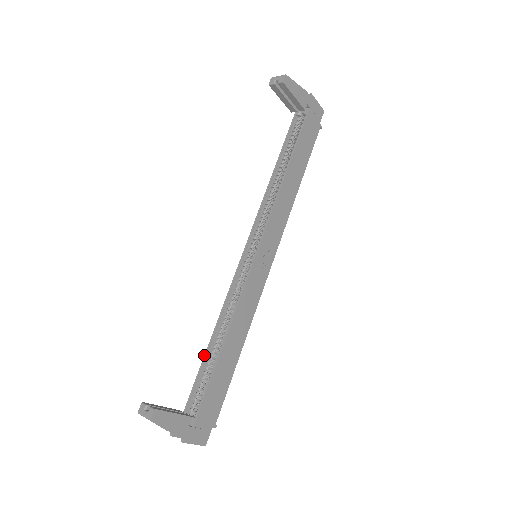
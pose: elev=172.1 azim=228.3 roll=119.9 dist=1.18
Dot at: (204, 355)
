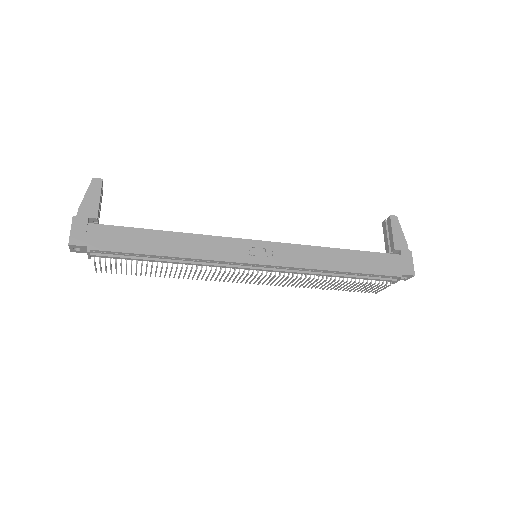
Dot at: occluded
